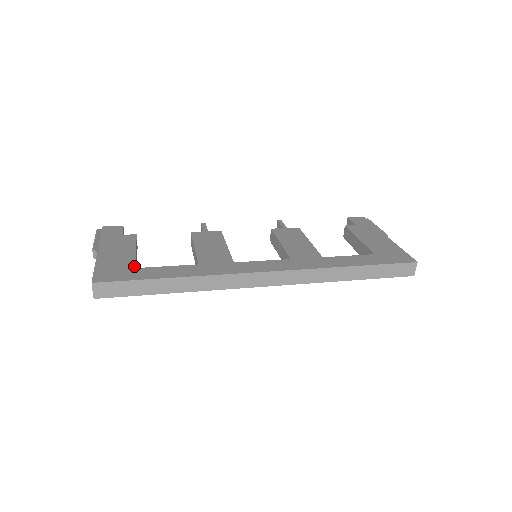
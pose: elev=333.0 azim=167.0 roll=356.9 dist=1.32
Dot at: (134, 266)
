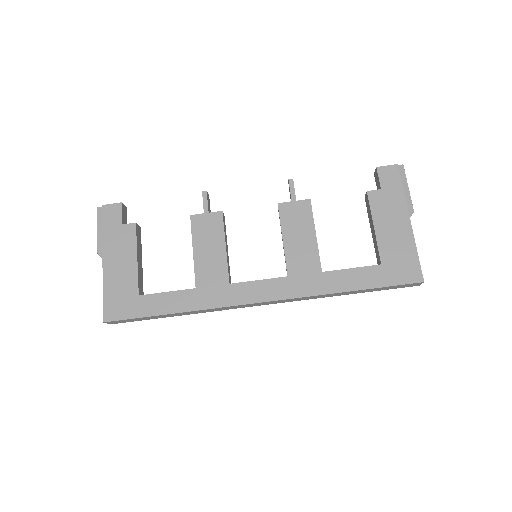
Dot at: (137, 292)
